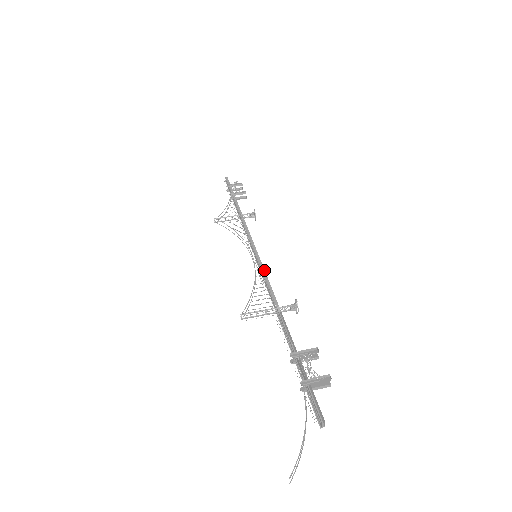
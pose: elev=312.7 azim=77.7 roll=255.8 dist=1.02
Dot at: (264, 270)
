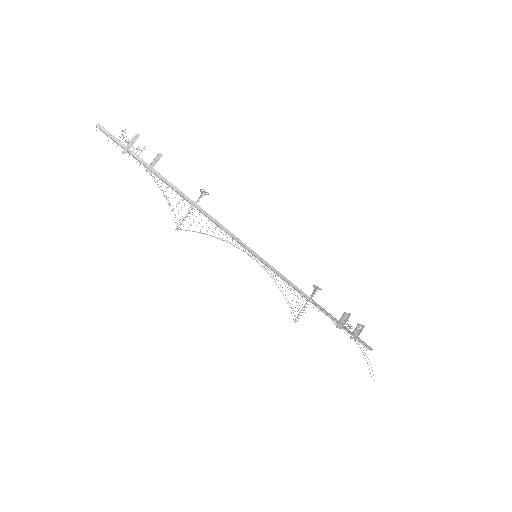
Dot at: (278, 271)
